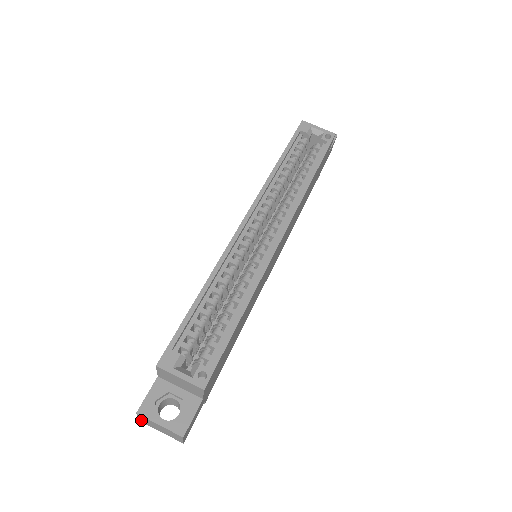
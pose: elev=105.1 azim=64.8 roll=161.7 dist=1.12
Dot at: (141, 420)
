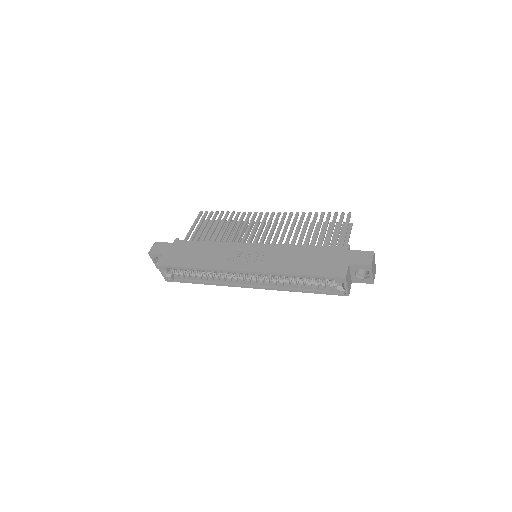
Dot at: (154, 246)
